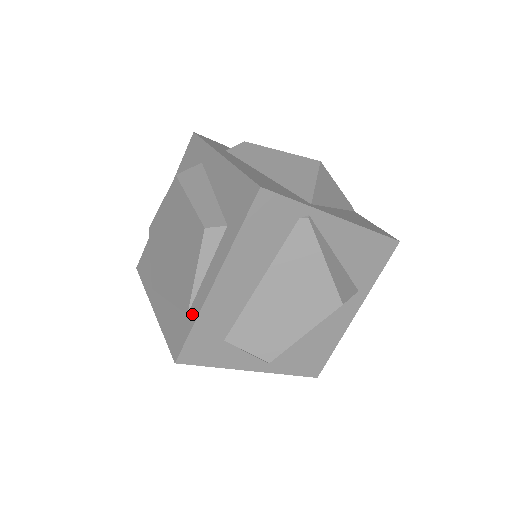
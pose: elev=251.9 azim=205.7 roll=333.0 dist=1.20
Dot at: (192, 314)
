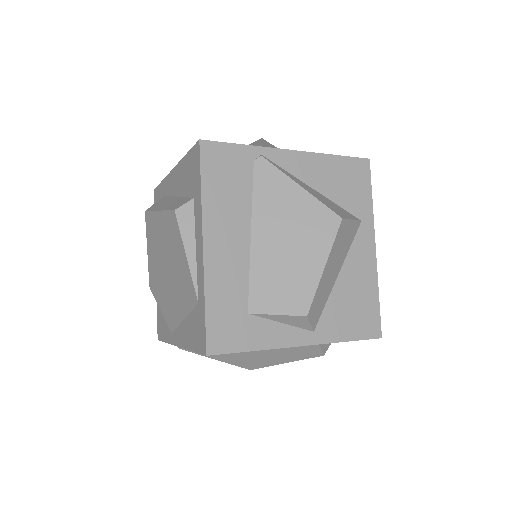
Dot at: (200, 296)
